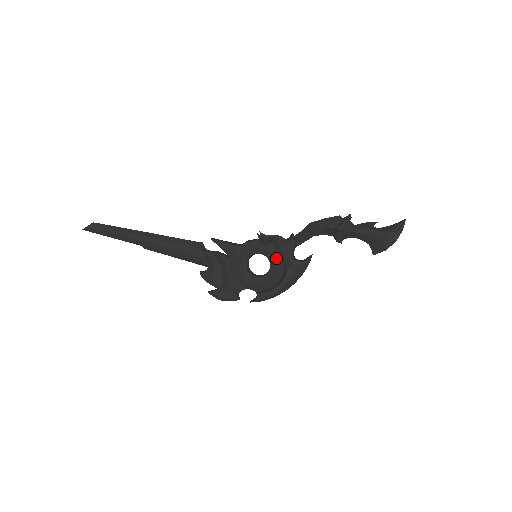
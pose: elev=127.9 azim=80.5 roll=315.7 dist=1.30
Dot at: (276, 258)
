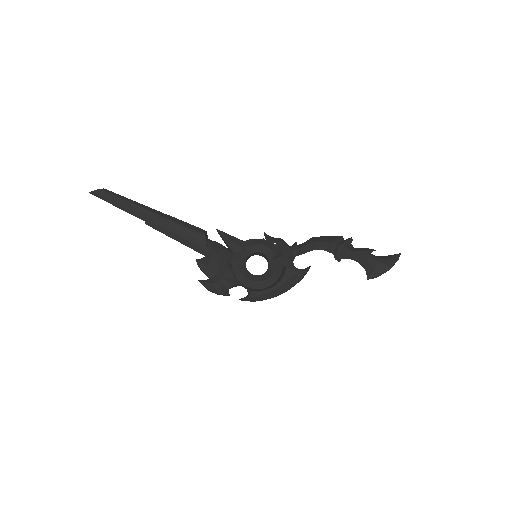
Dot at: (278, 257)
